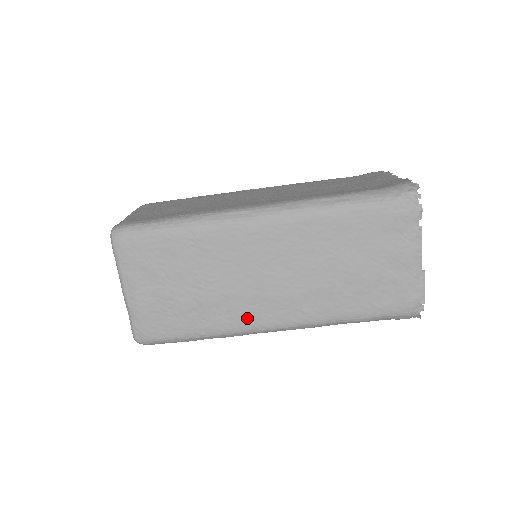
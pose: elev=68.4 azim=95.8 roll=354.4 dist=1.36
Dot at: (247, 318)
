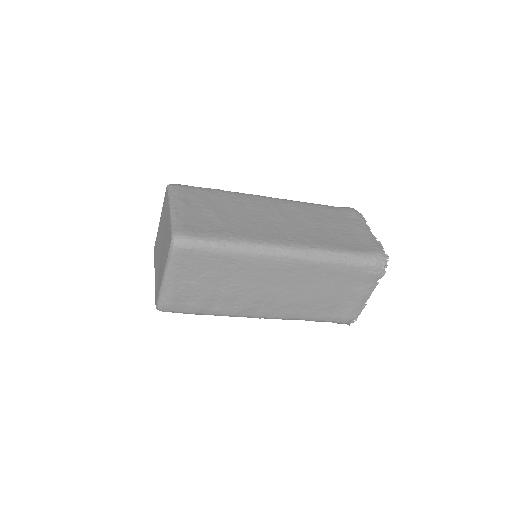
Dot at: (247, 310)
